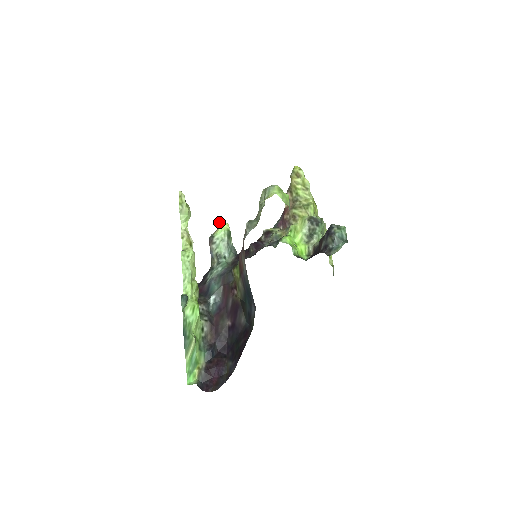
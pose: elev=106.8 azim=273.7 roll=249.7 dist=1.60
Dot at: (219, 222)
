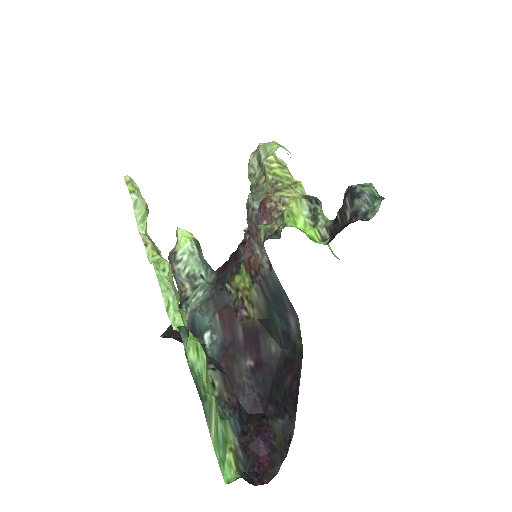
Dot at: (177, 232)
